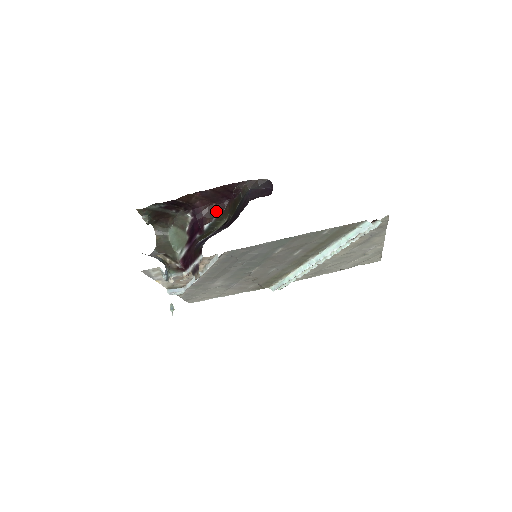
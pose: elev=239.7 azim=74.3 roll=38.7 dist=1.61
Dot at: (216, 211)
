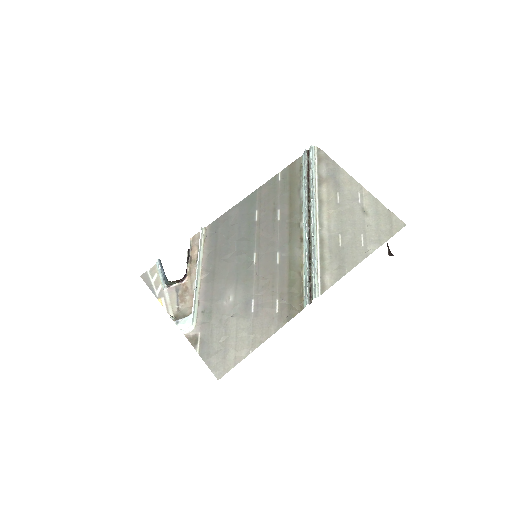
Dot at: occluded
